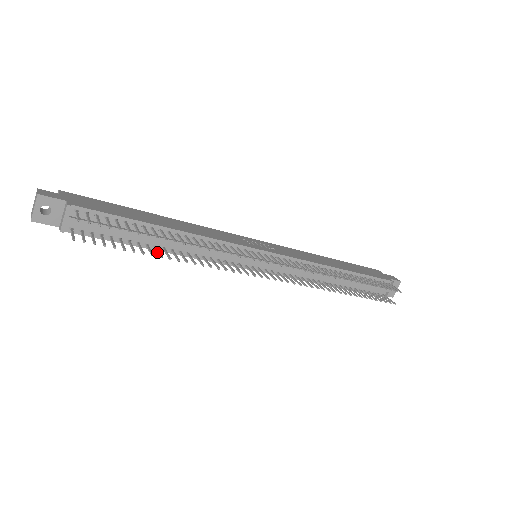
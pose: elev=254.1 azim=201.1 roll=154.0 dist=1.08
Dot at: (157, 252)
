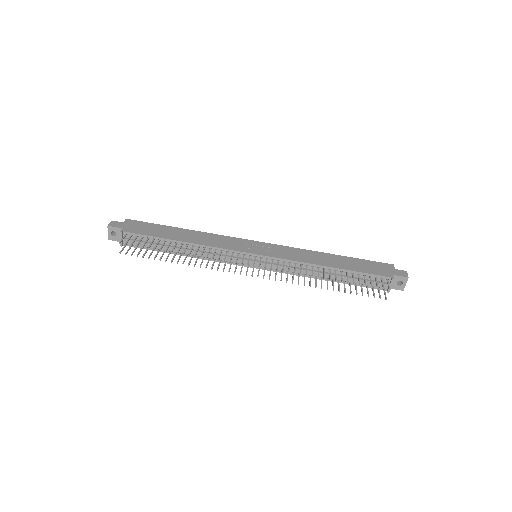
Dot at: (173, 257)
